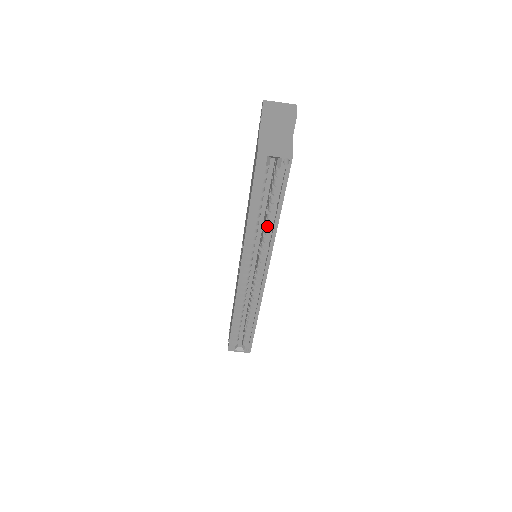
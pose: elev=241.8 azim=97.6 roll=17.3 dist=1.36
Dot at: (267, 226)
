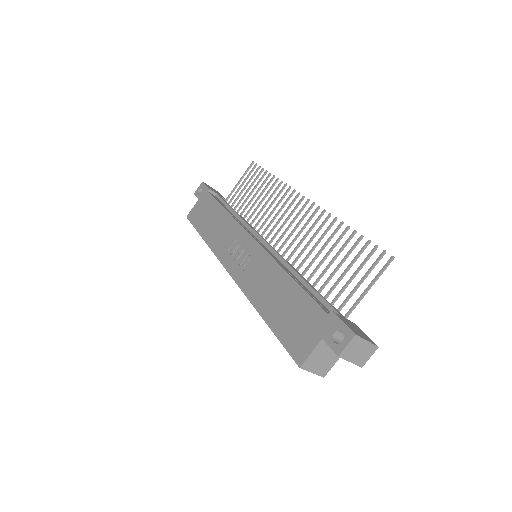
Dot at: occluded
